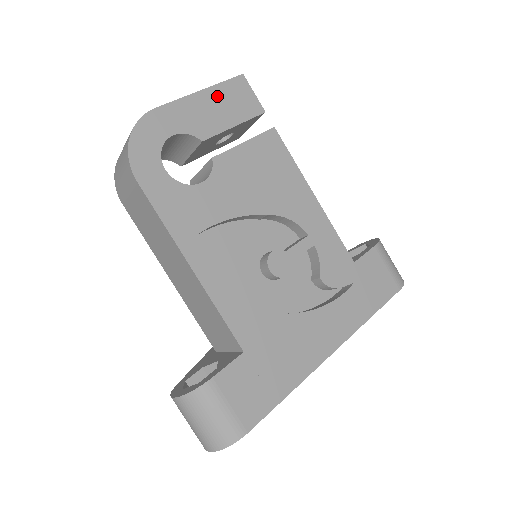
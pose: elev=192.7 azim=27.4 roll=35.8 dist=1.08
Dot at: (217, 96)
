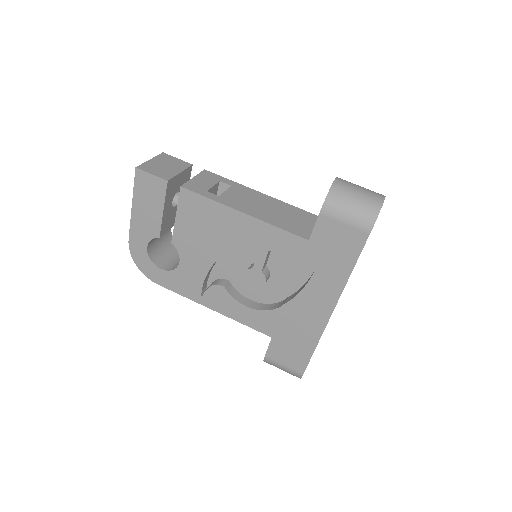
Dot at: (140, 201)
